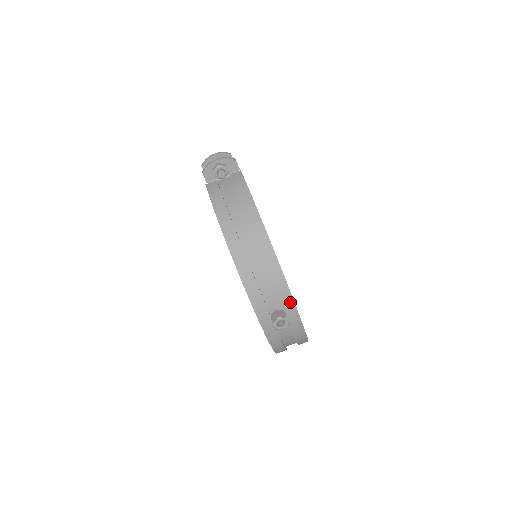
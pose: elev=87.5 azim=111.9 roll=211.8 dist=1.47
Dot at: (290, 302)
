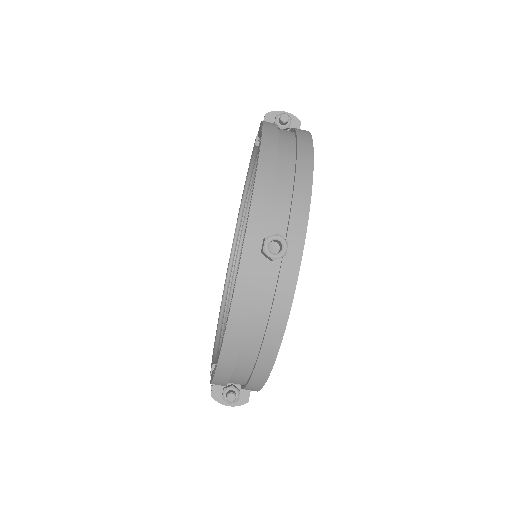
Dot at: (300, 234)
